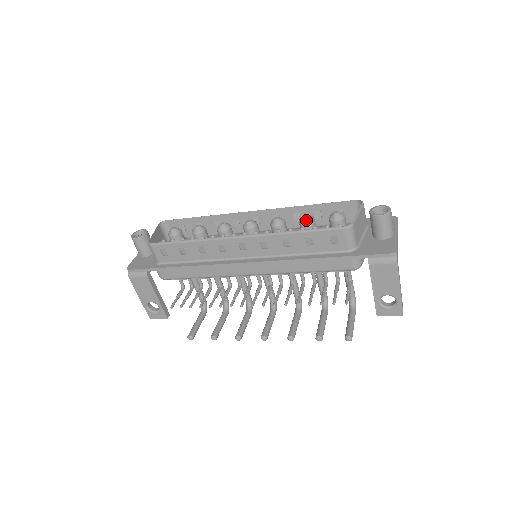
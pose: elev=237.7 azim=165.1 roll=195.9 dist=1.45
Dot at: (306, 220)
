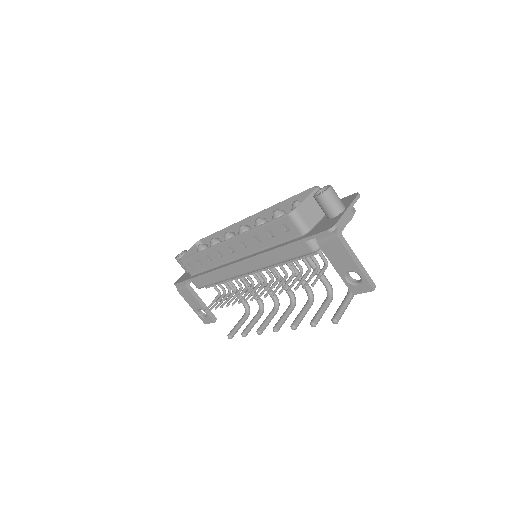
Dot at: (275, 215)
